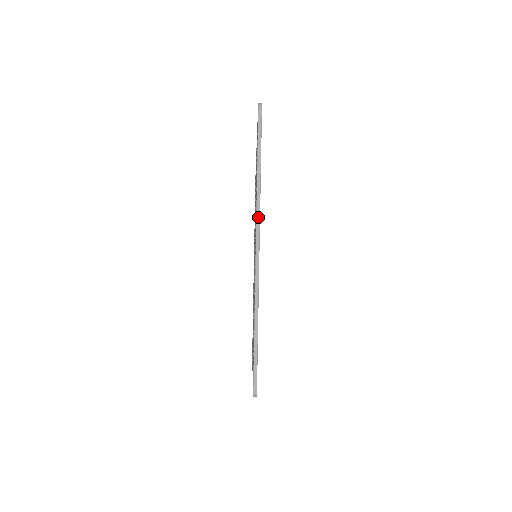
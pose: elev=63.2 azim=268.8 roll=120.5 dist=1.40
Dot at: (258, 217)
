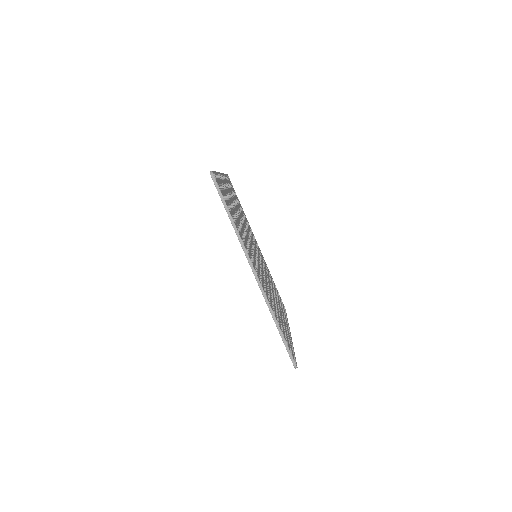
Dot at: (246, 254)
